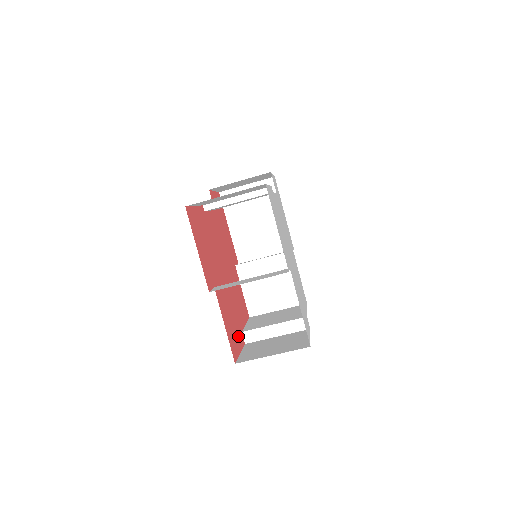
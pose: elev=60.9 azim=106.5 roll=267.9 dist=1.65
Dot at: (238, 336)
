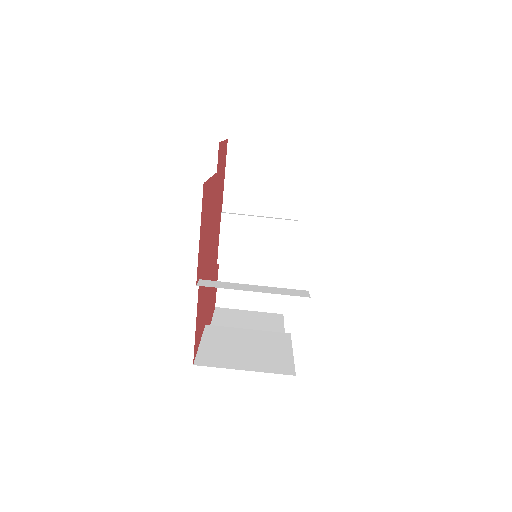
Dot at: (201, 248)
